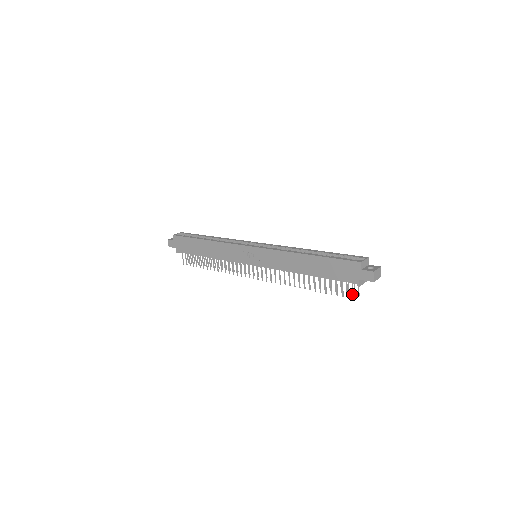
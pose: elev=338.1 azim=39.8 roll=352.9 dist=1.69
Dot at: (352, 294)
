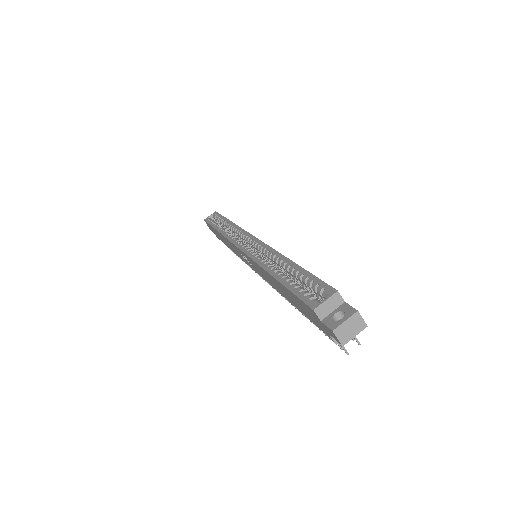
Dot at: occluded
